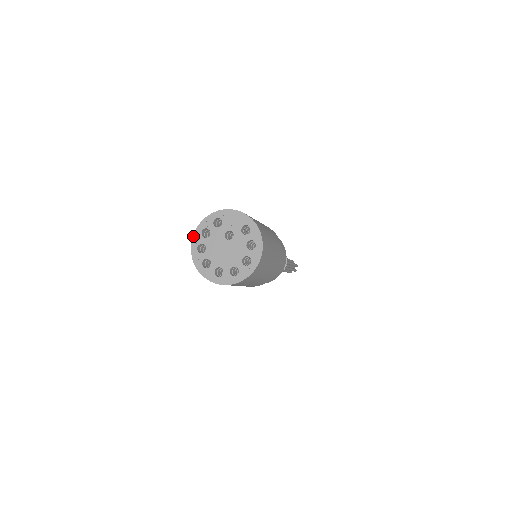
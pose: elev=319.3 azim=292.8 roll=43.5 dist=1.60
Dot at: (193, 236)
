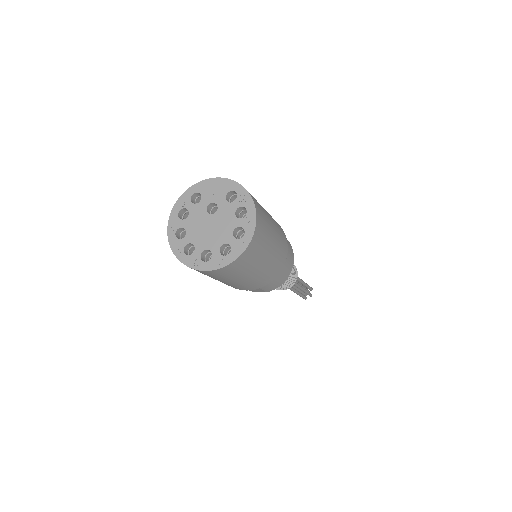
Dot at: (168, 222)
